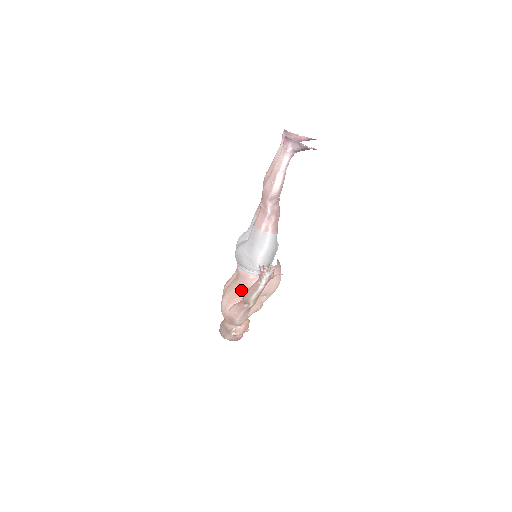
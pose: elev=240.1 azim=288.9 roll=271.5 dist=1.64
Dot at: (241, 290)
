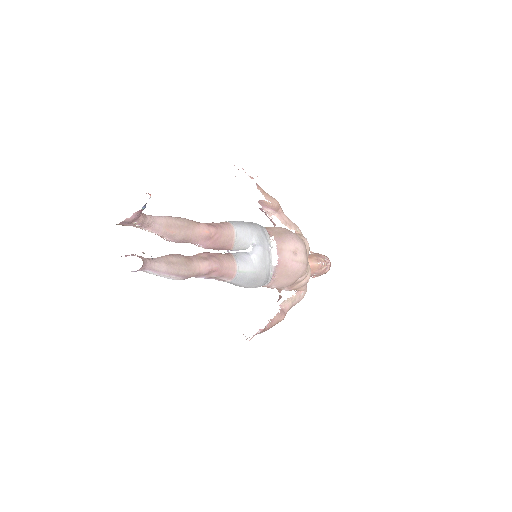
Dot at: occluded
